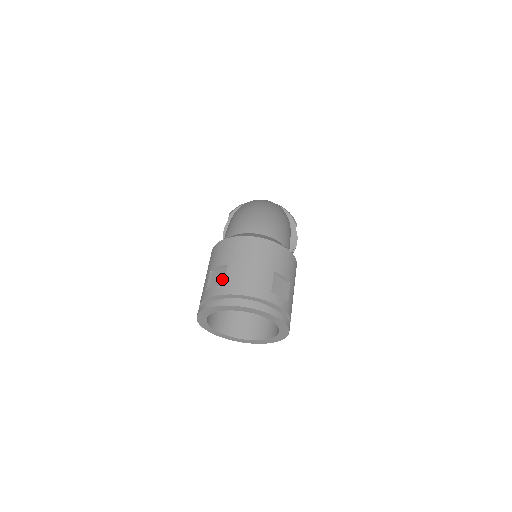
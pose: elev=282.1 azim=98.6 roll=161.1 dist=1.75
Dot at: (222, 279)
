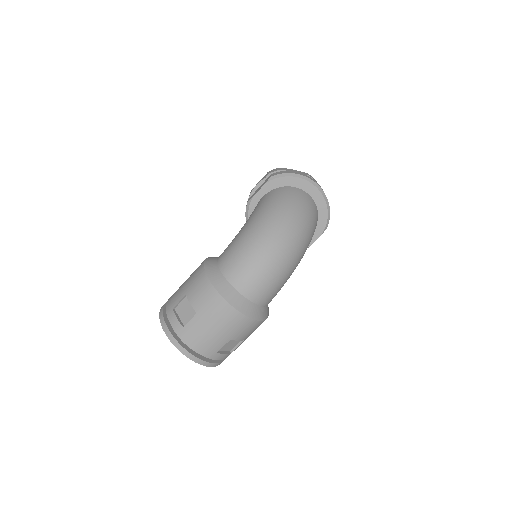
Dot at: (187, 317)
